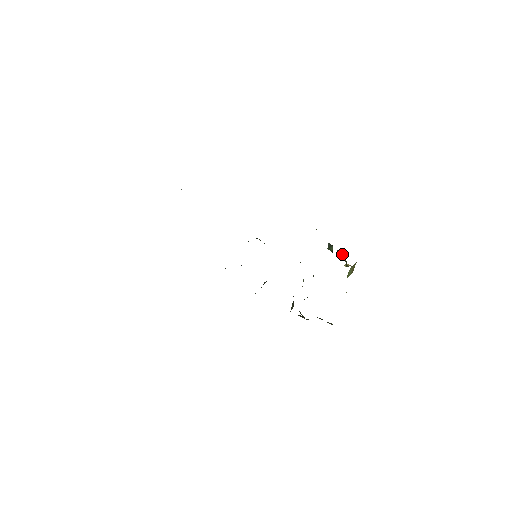
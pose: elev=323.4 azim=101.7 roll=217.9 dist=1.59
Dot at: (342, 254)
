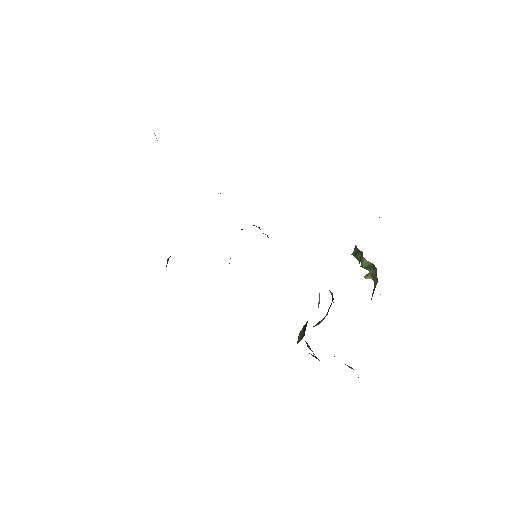
Dot at: (370, 264)
